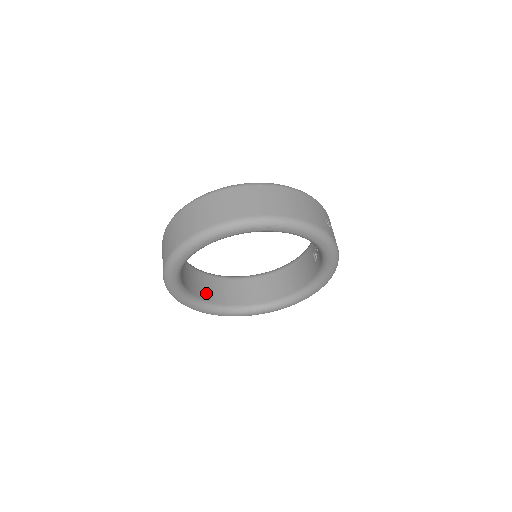
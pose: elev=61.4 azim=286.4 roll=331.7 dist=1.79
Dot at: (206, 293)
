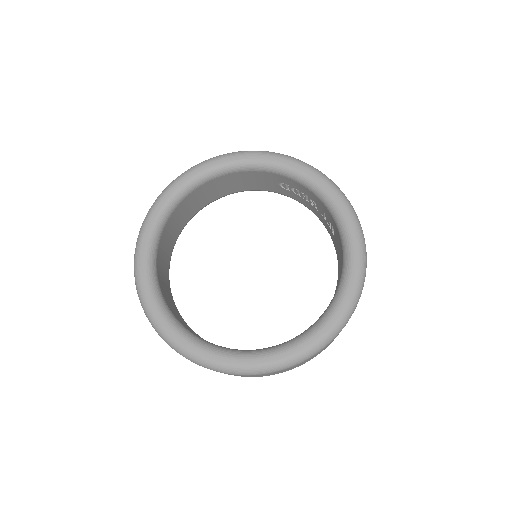
Dot at: occluded
